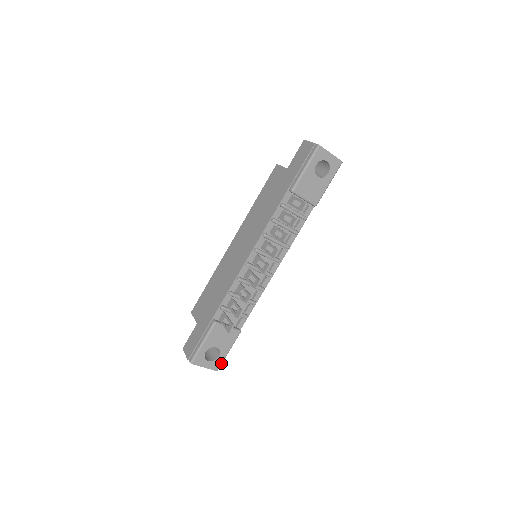
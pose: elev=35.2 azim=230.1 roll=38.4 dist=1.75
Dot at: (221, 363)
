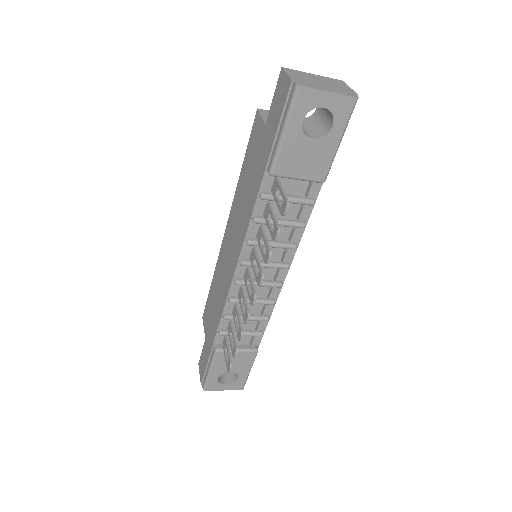
Dot at: (244, 382)
